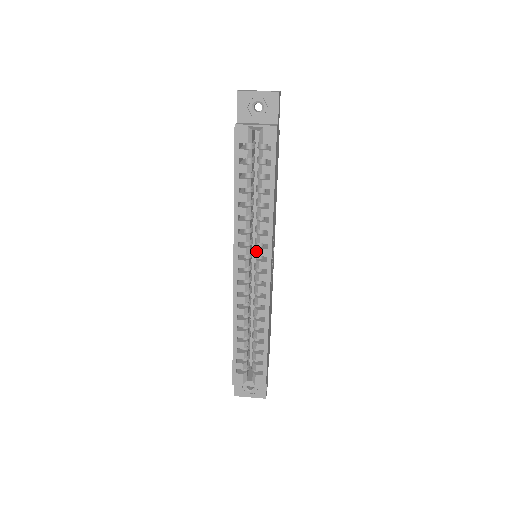
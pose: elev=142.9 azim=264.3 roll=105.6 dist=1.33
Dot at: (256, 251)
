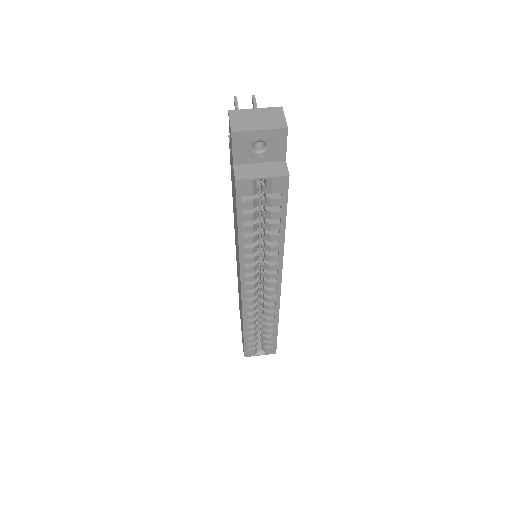
Dot at: (264, 275)
